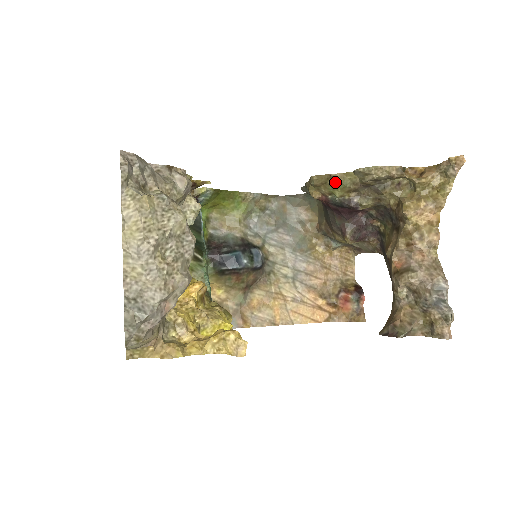
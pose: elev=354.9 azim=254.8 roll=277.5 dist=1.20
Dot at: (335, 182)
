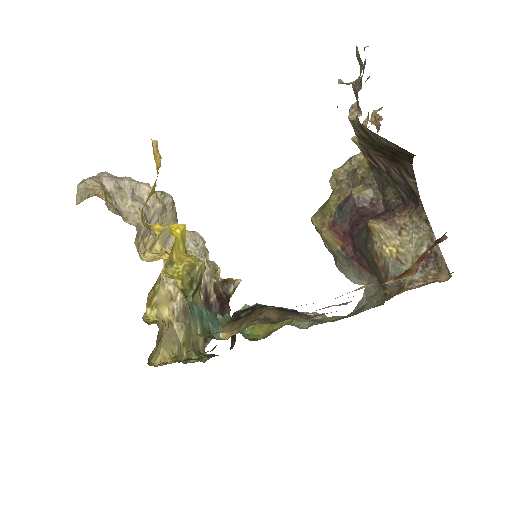
Dot at: (326, 205)
